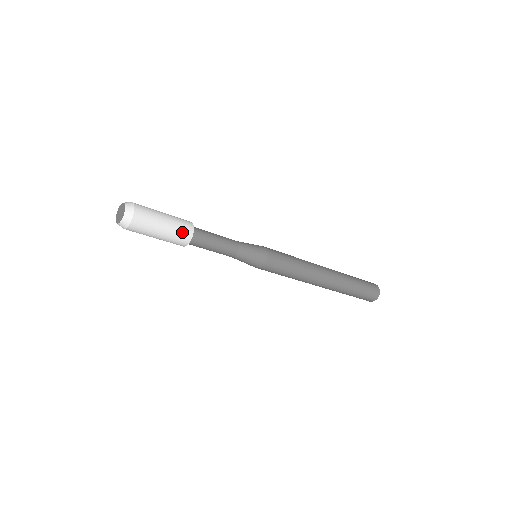
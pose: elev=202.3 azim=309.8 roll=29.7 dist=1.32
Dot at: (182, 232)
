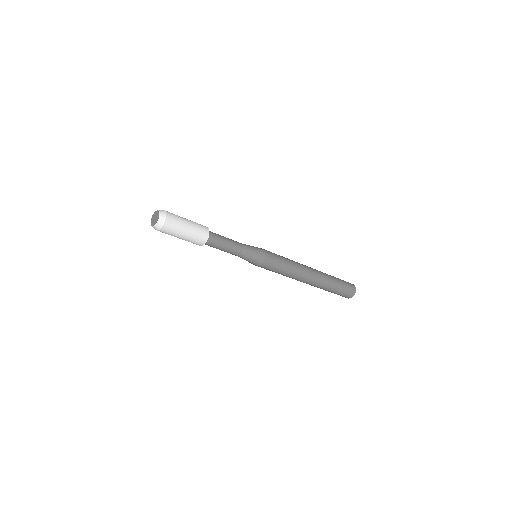
Dot at: (201, 228)
